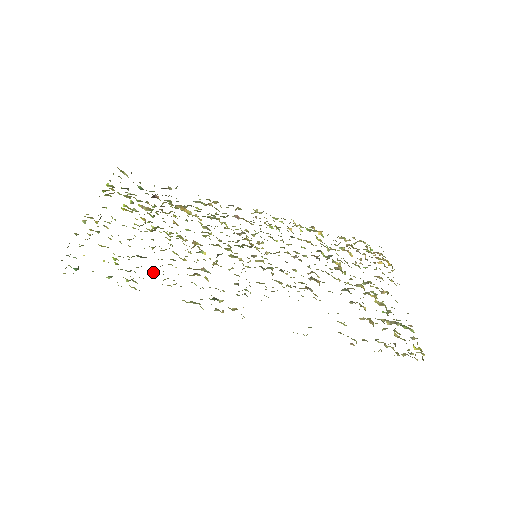
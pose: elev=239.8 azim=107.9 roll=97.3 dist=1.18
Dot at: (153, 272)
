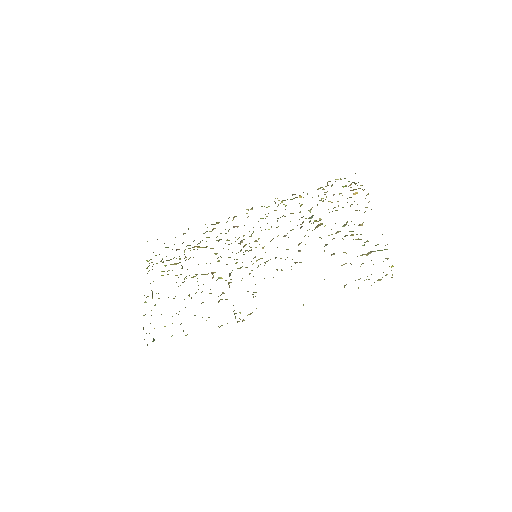
Dot at: occluded
